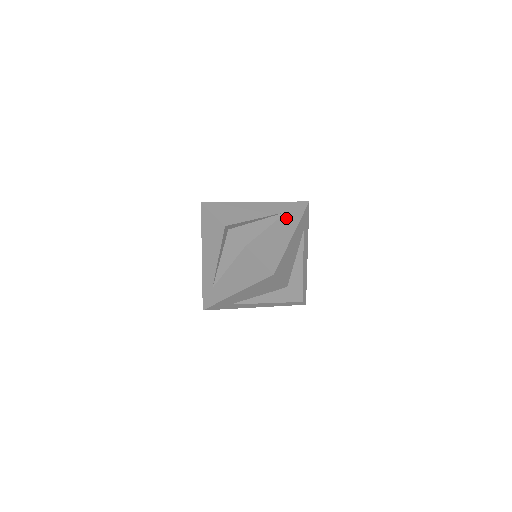
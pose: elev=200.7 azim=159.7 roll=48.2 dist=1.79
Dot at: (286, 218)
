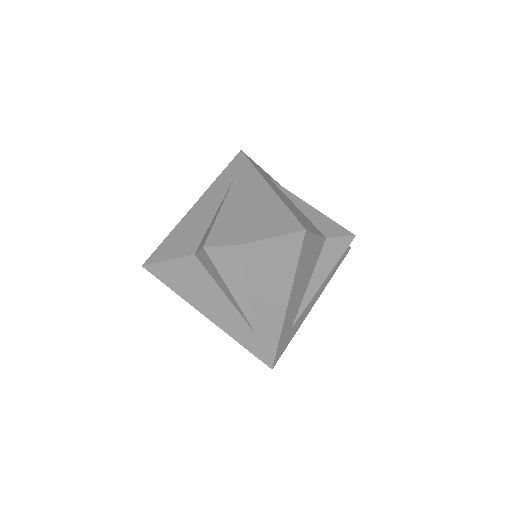
Dot at: (241, 182)
